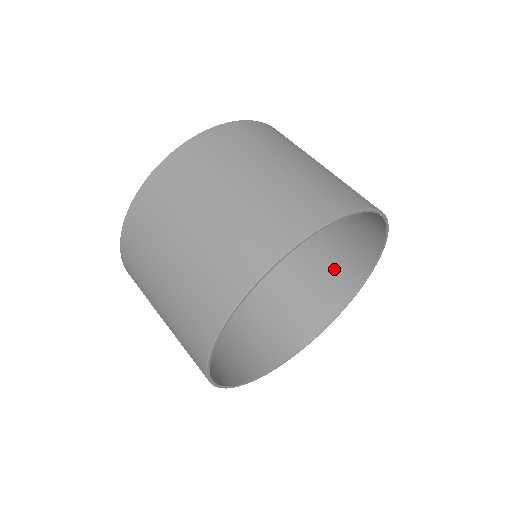
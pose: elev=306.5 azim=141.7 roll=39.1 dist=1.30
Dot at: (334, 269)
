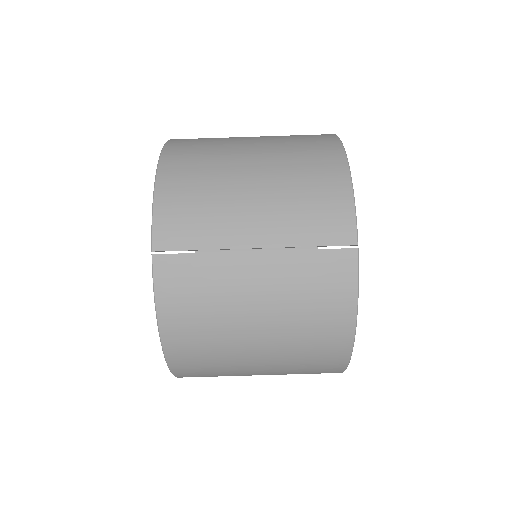
Dot at: occluded
